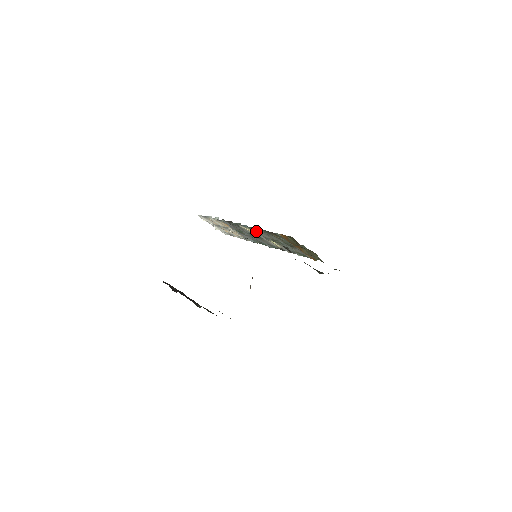
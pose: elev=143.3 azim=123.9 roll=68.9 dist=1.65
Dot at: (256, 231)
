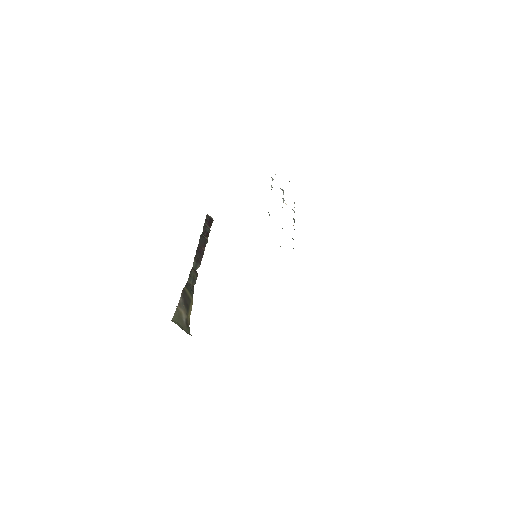
Dot at: occluded
